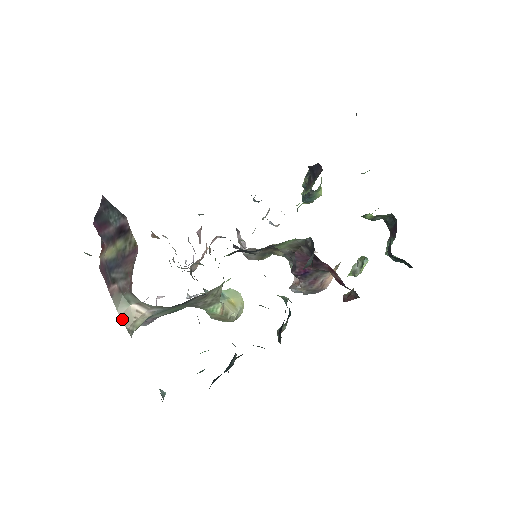
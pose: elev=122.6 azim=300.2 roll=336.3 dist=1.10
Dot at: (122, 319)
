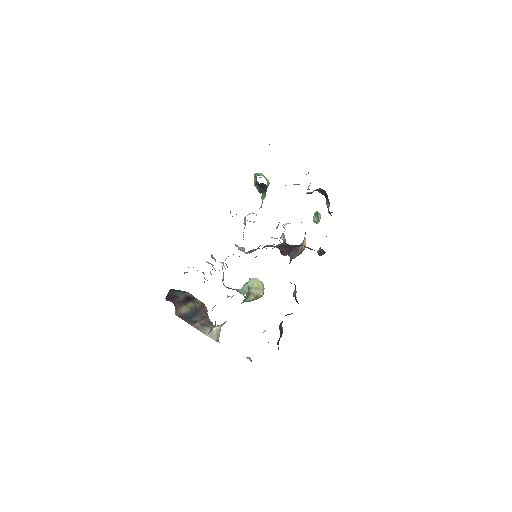
Dot at: (211, 338)
